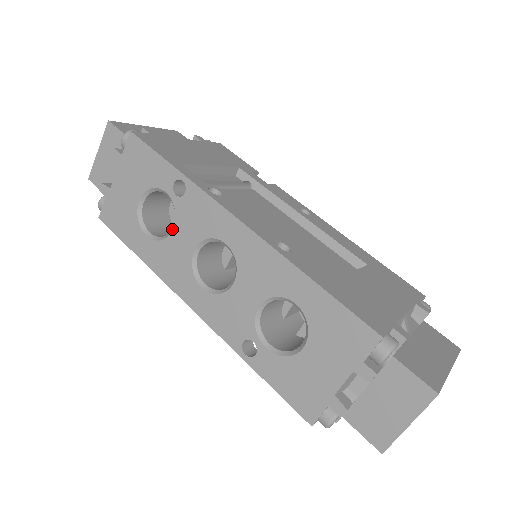
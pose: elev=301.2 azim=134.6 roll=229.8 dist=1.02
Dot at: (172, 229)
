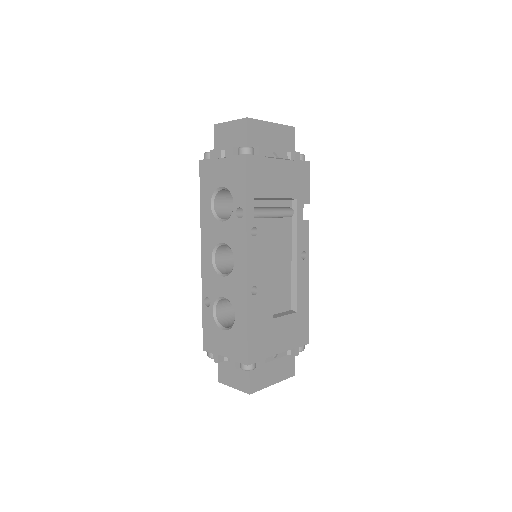
Dot at: (222, 220)
